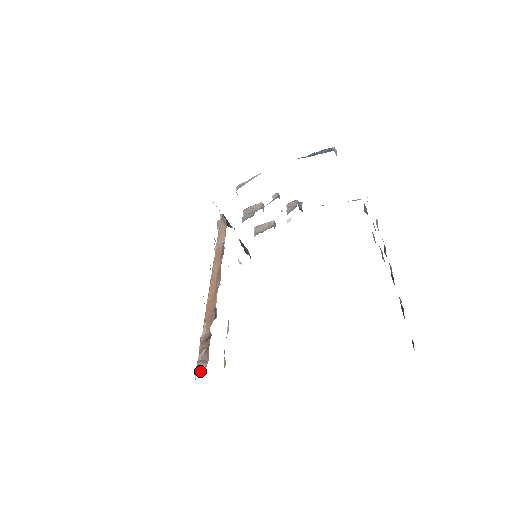
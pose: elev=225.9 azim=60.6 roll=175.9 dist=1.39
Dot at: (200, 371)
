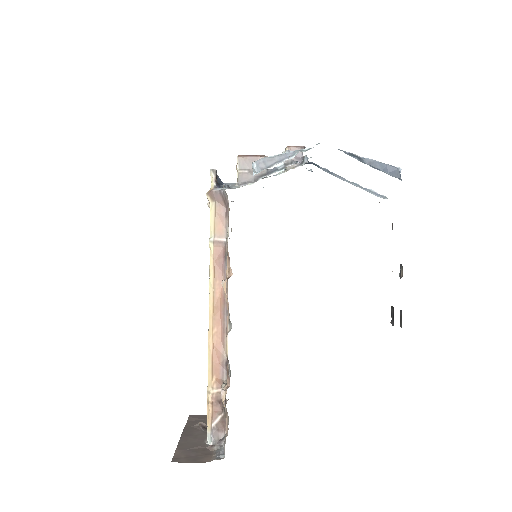
Dot at: (217, 442)
